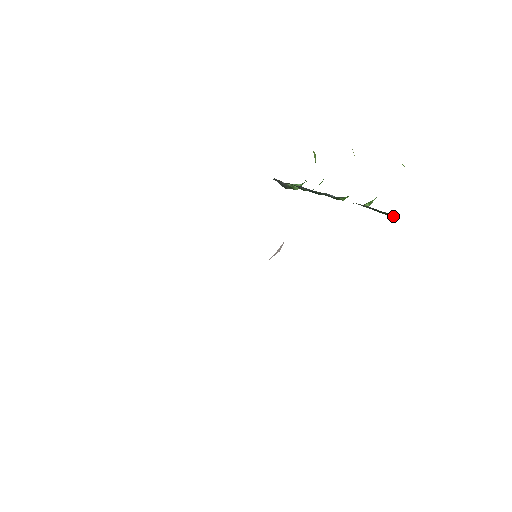
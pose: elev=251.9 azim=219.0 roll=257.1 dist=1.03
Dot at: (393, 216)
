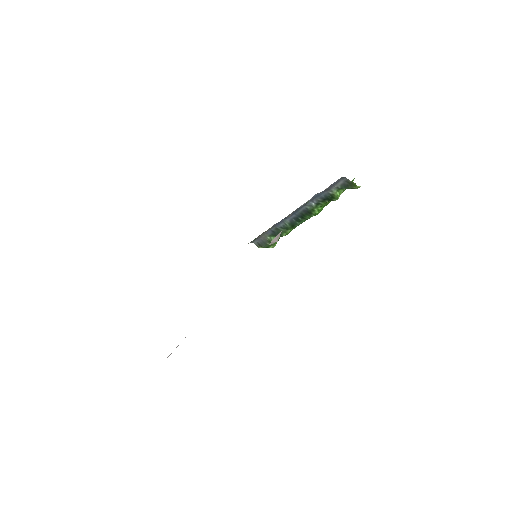
Dot at: (357, 186)
